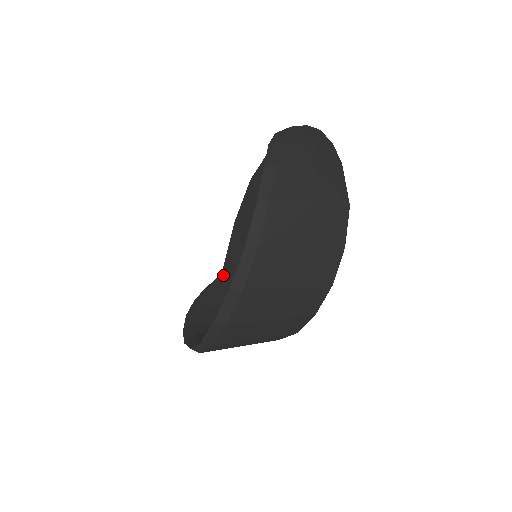
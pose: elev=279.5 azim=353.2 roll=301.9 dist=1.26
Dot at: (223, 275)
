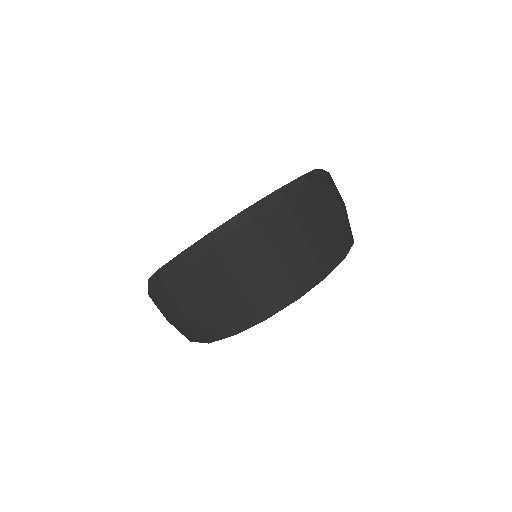
Dot at: occluded
